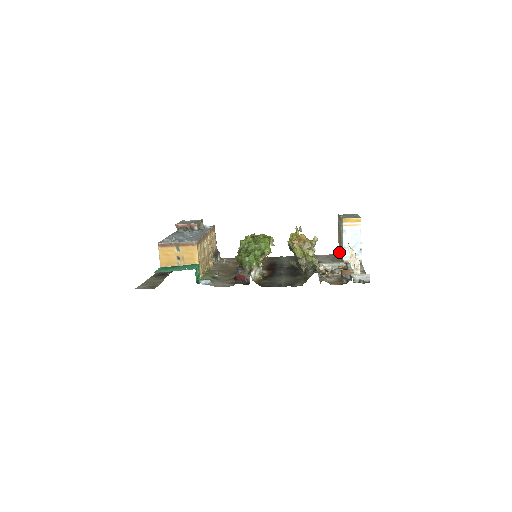
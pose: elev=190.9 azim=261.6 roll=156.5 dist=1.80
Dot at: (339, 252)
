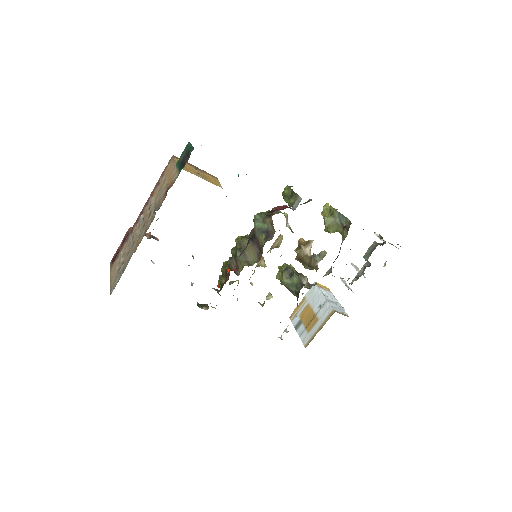
Dot at: (309, 339)
